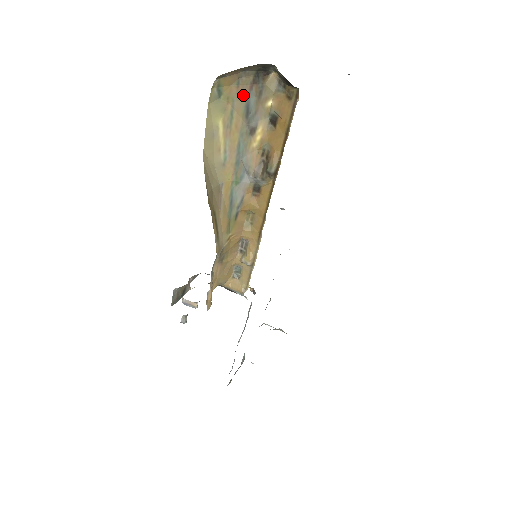
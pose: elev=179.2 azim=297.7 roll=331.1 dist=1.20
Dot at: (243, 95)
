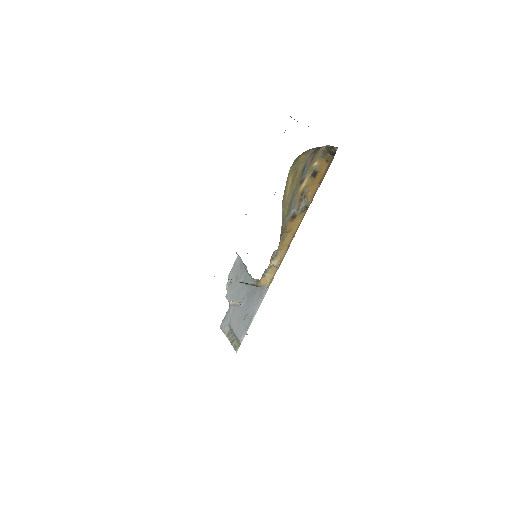
Dot at: (305, 160)
